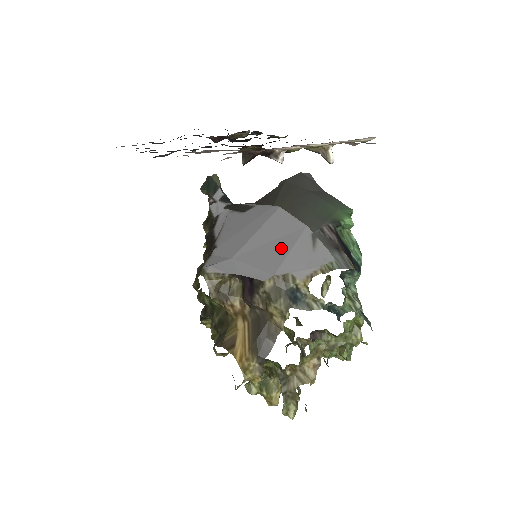
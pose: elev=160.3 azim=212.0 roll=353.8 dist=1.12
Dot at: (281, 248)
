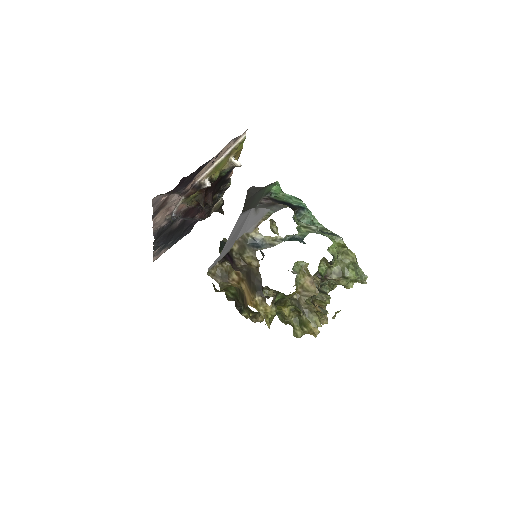
Dot at: (240, 228)
